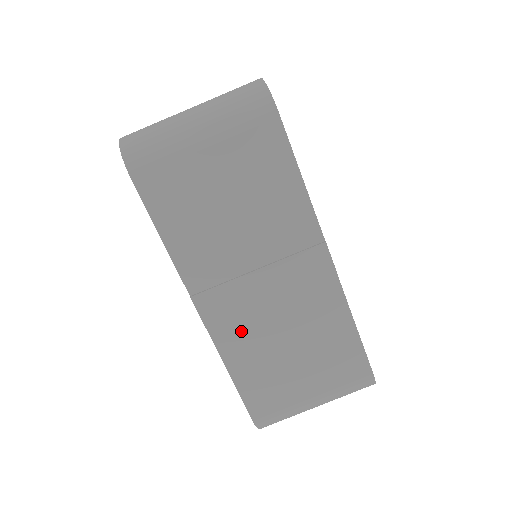
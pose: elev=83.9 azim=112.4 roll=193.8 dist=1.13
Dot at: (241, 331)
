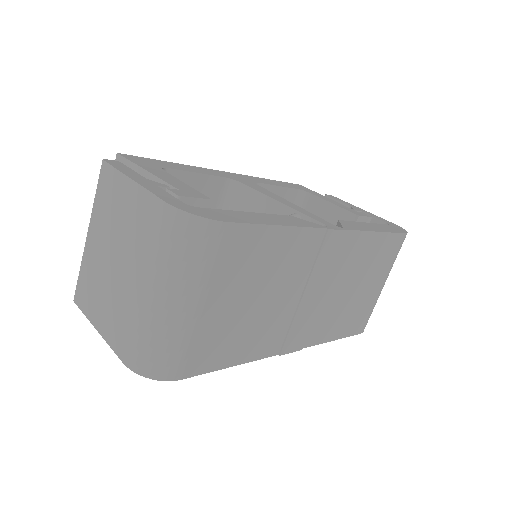
Dot at: (321, 323)
